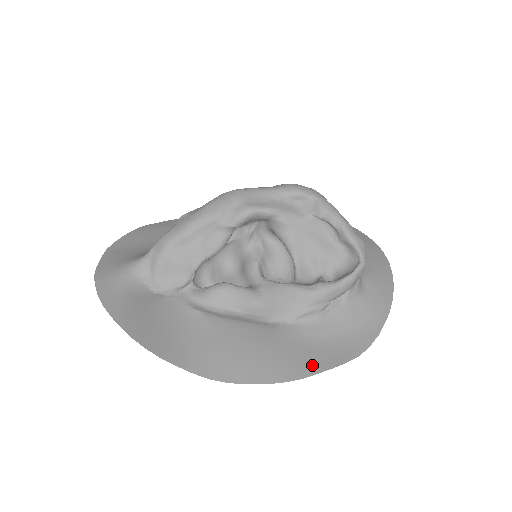
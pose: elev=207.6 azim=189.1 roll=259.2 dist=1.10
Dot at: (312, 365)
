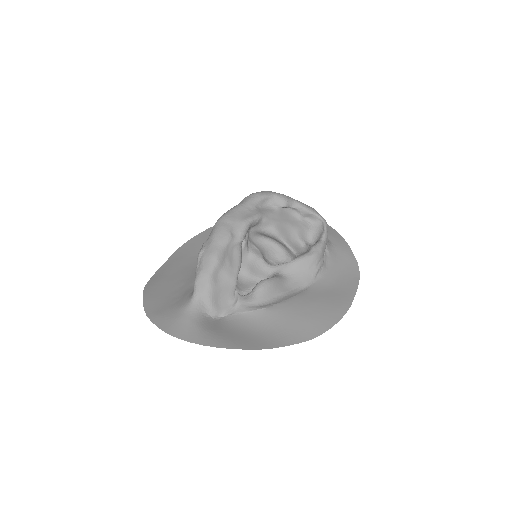
Dot at: (347, 296)
